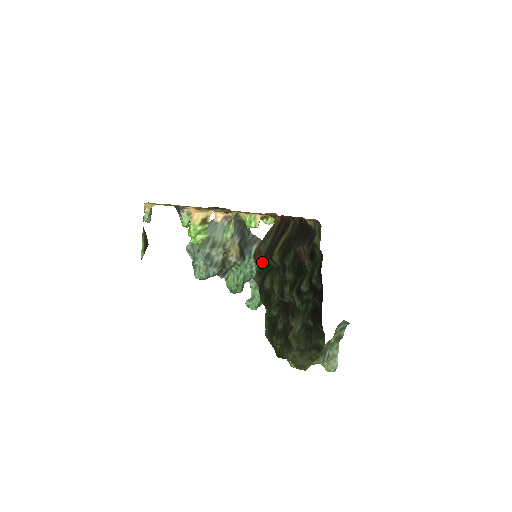
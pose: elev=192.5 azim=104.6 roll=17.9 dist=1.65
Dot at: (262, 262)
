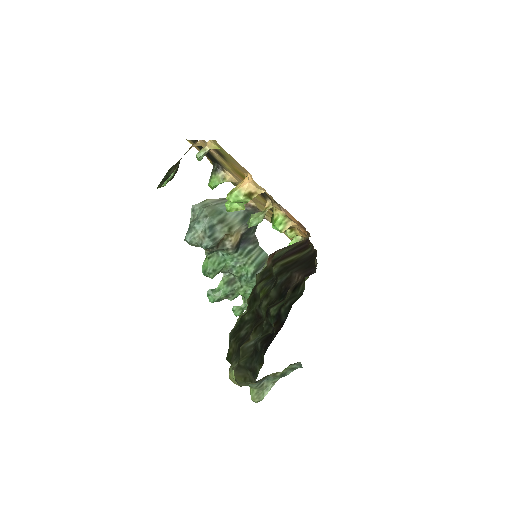
Dot at: (270, 265)
